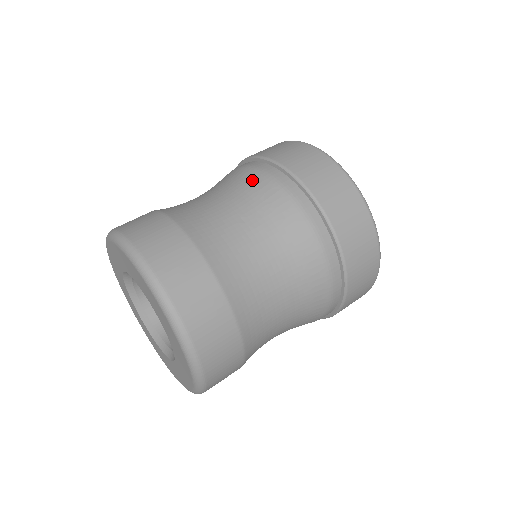
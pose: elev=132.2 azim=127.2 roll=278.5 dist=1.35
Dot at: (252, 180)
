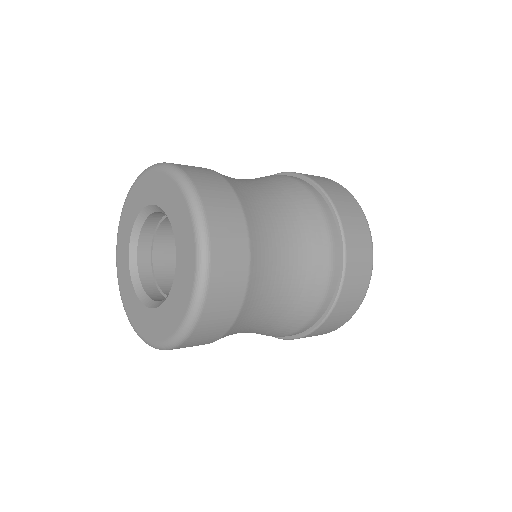
Dot at: occluded
